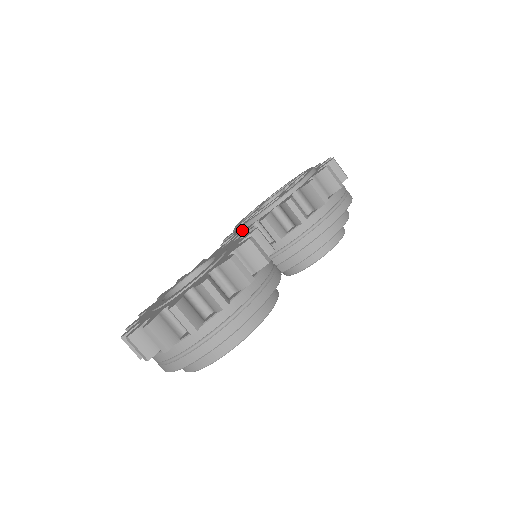
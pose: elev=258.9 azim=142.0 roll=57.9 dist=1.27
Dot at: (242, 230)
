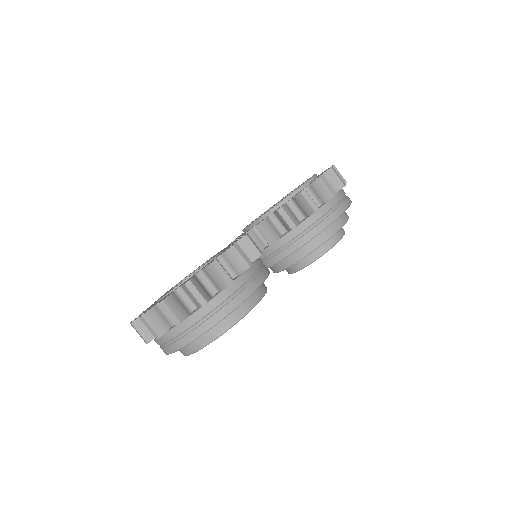
Dot at: (245, 232)
